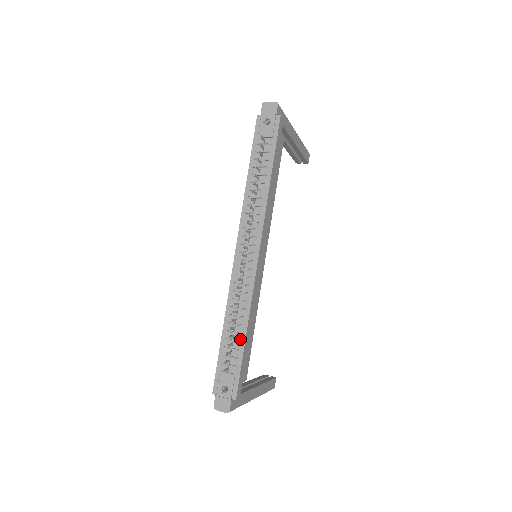
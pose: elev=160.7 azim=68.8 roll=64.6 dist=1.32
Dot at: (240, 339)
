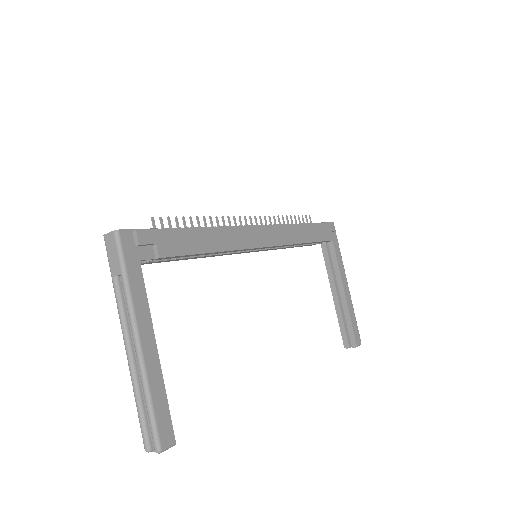
Dot at: occluded
